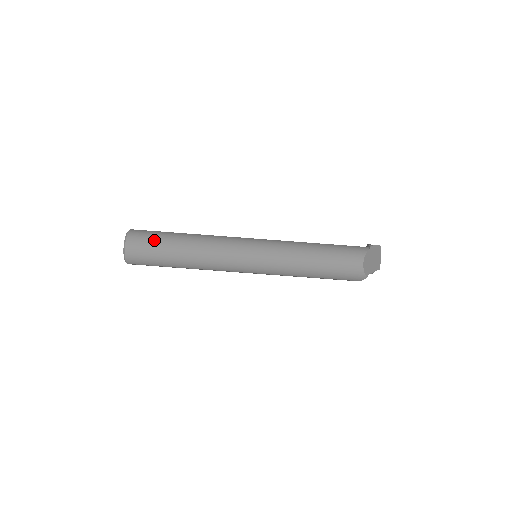
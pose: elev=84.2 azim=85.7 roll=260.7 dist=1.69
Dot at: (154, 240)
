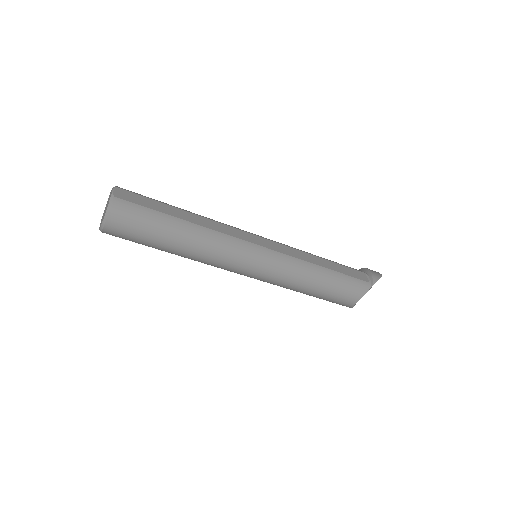
Dot at: (144, 227)
